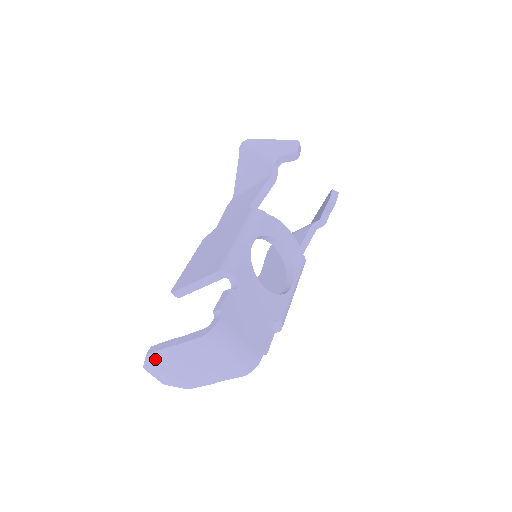
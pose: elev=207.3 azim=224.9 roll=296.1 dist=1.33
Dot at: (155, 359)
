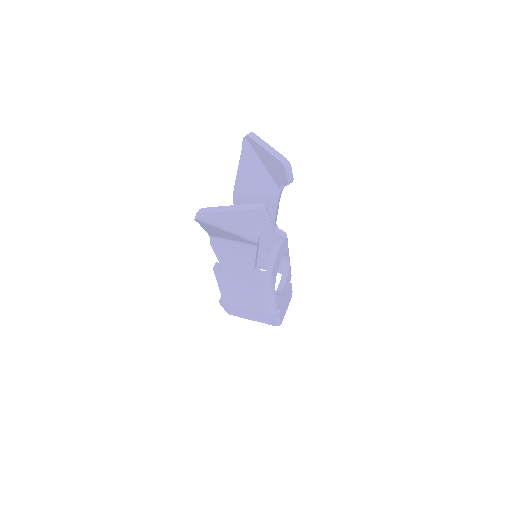
Dot at: occluded
